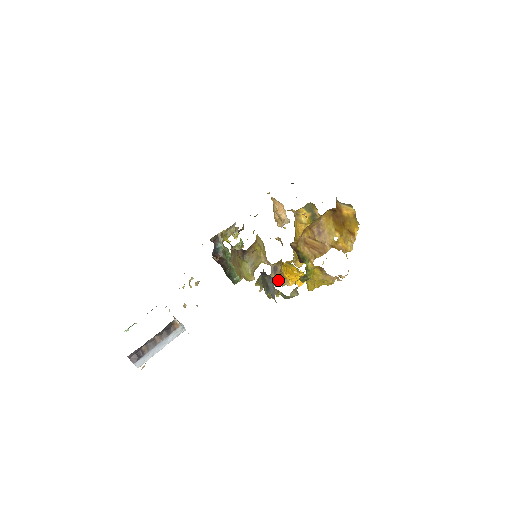
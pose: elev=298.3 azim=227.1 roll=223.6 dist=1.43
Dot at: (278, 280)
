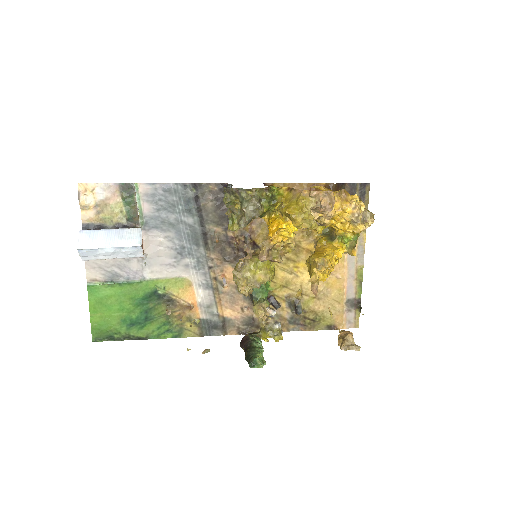
Dot at: (262, 247)
